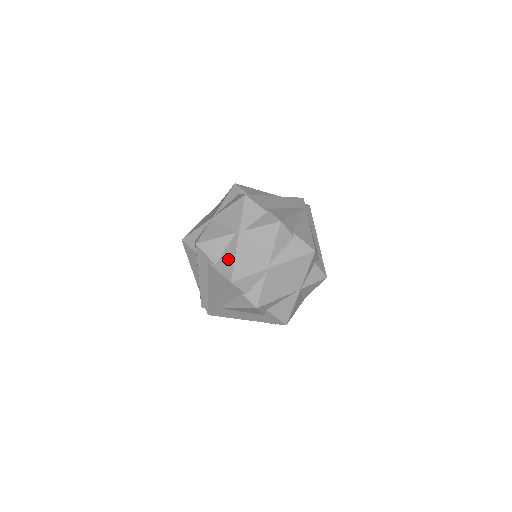
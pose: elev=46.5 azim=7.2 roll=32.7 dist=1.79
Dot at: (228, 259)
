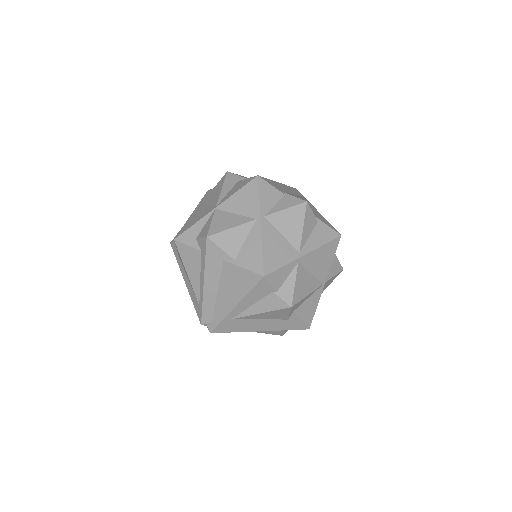
Dot at: (253, 250)
